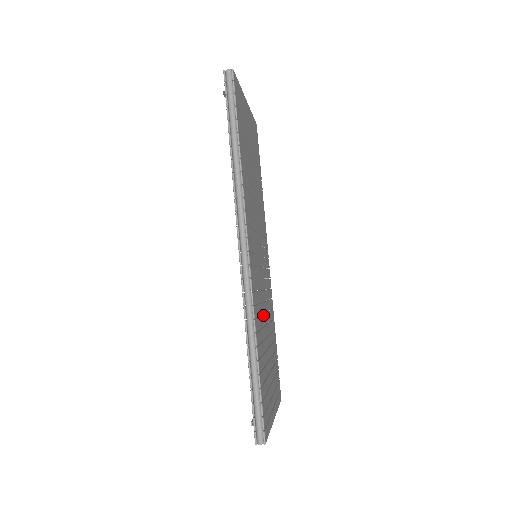
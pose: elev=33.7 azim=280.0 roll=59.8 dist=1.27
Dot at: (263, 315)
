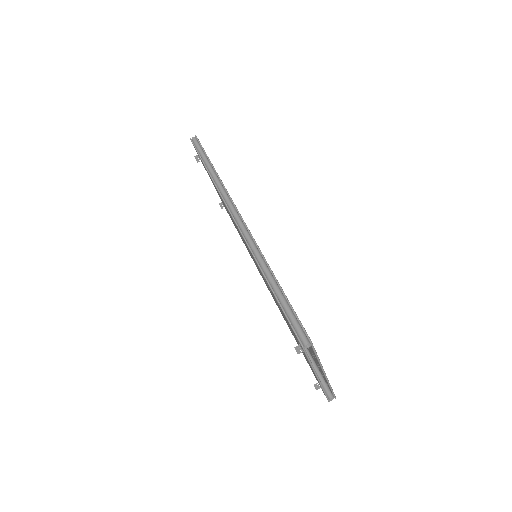
Dot at: occluded
